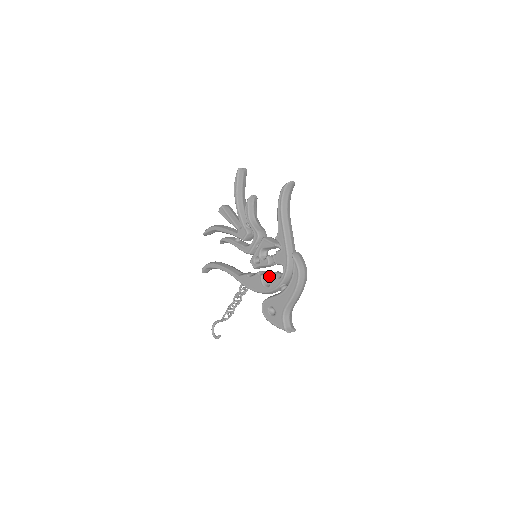
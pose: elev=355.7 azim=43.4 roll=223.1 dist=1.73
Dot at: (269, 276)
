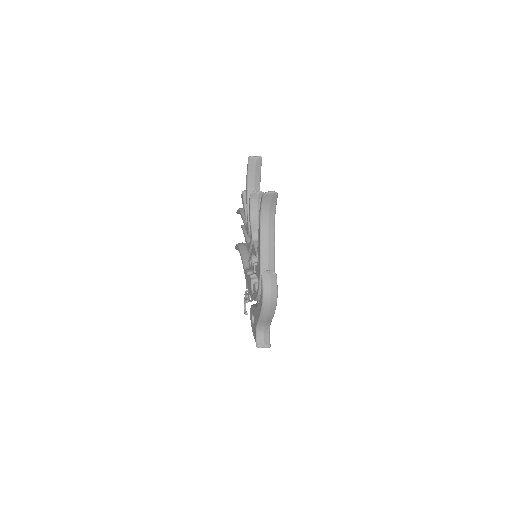
Dot at: (253, 284)
